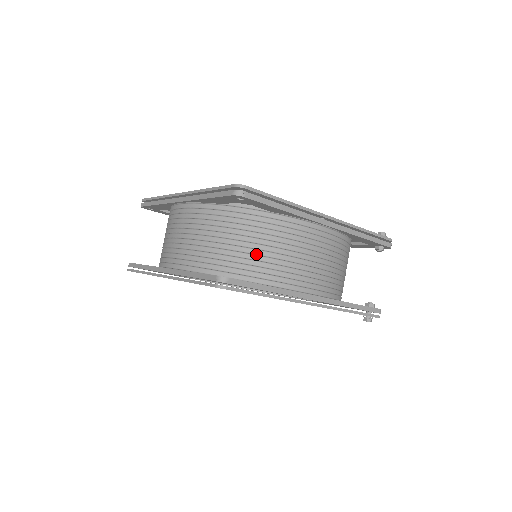
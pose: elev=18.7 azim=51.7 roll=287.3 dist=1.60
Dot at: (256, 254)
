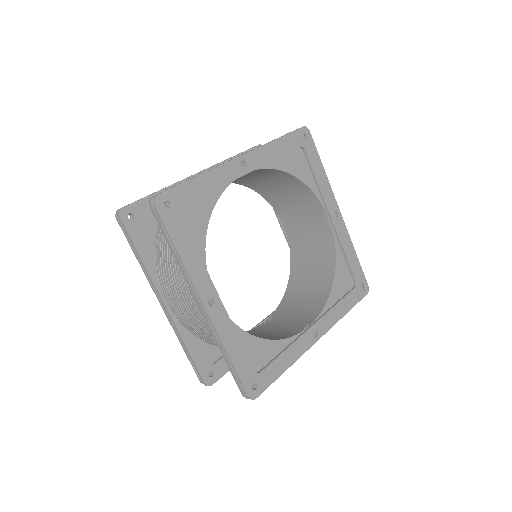
Dot at: occluded
